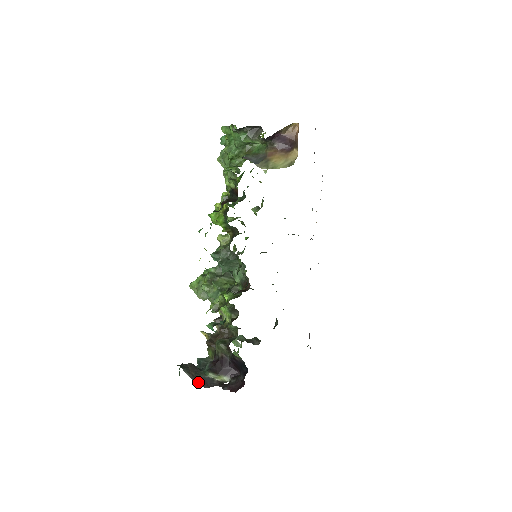
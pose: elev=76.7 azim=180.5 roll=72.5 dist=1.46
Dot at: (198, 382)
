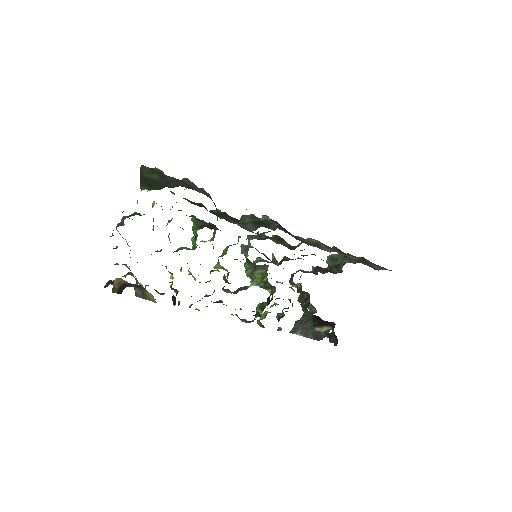
Dot at: (312, 337)
